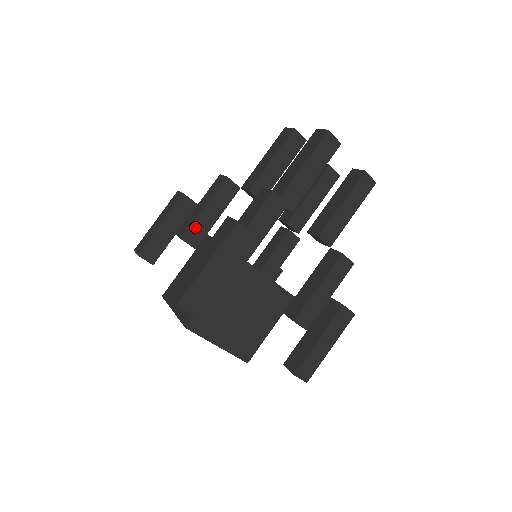
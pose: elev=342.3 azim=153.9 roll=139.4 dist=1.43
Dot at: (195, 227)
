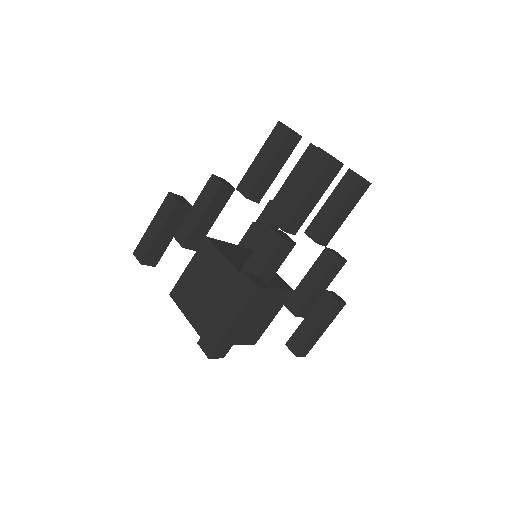
Dot at: (194, 234)
